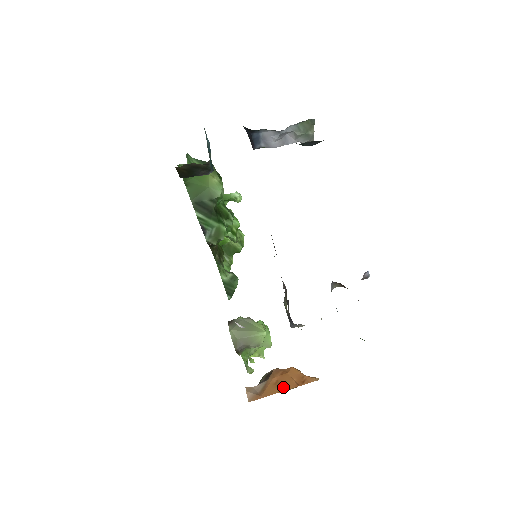
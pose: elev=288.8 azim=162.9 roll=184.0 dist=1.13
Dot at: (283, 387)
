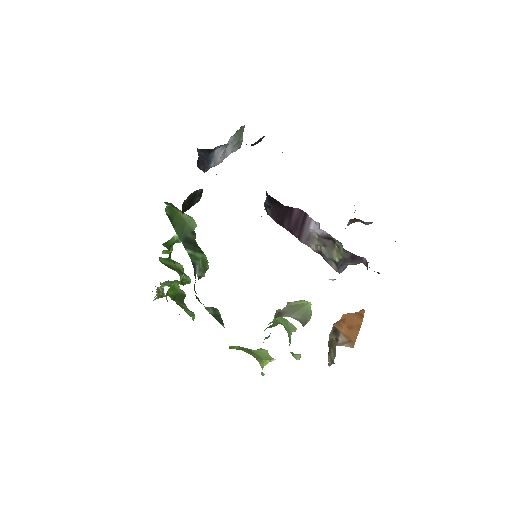
Dot at: (357, 326)
